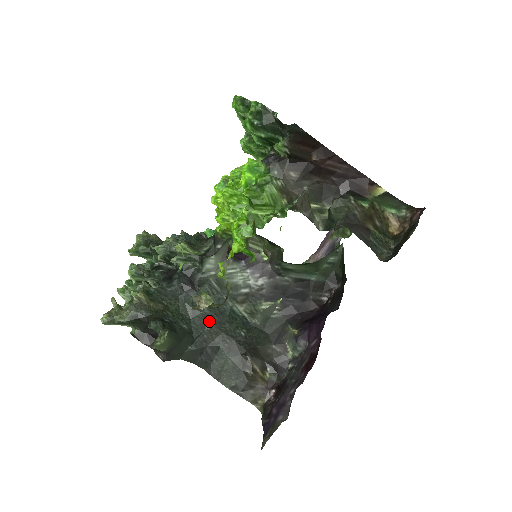
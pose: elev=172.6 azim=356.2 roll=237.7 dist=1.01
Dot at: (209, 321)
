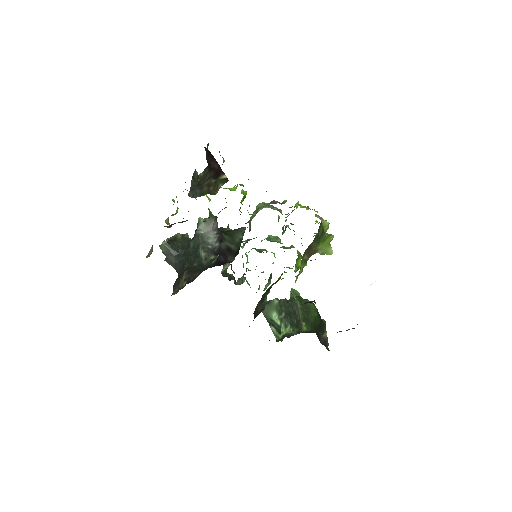
Dot at: (189, 254)
